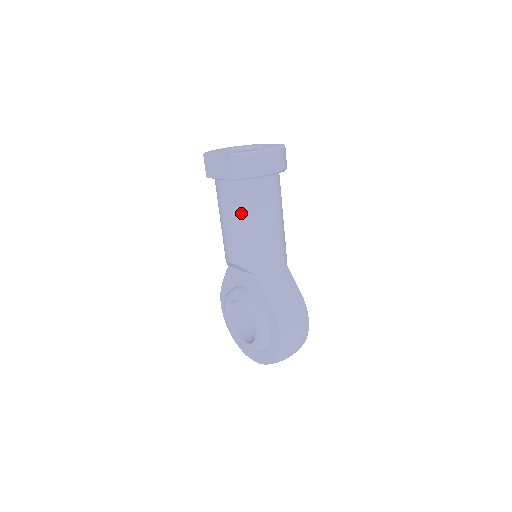
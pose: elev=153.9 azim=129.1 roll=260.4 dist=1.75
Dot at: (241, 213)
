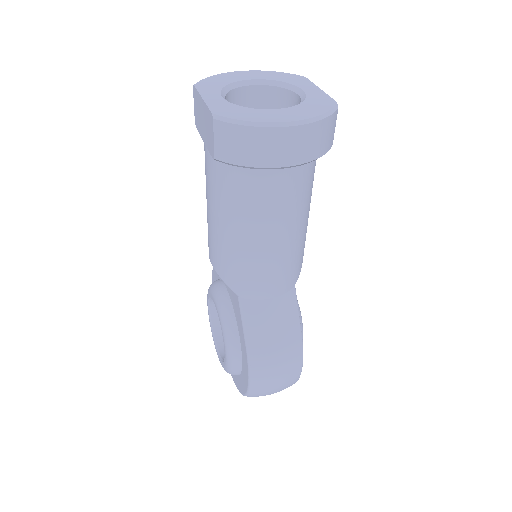
Dot at: (226, 209)
